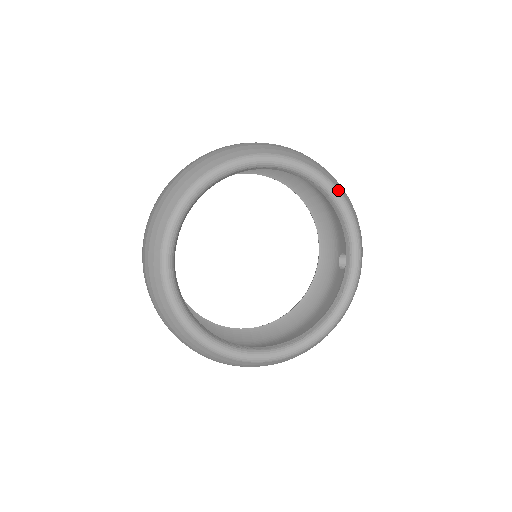
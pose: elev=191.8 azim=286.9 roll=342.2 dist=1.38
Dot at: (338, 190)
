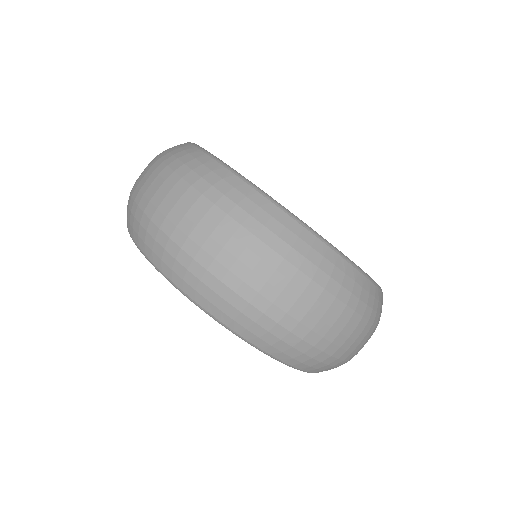
Dot at: occluded
